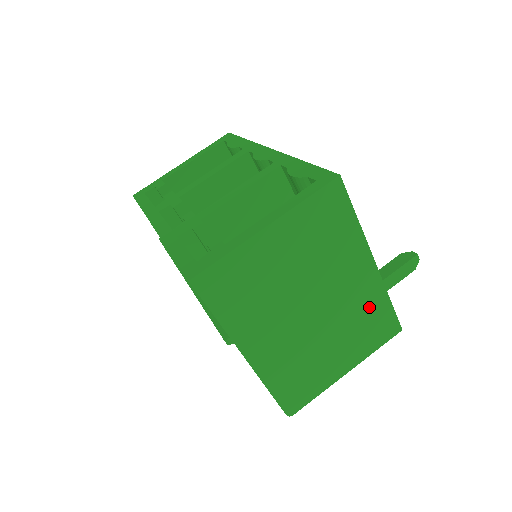
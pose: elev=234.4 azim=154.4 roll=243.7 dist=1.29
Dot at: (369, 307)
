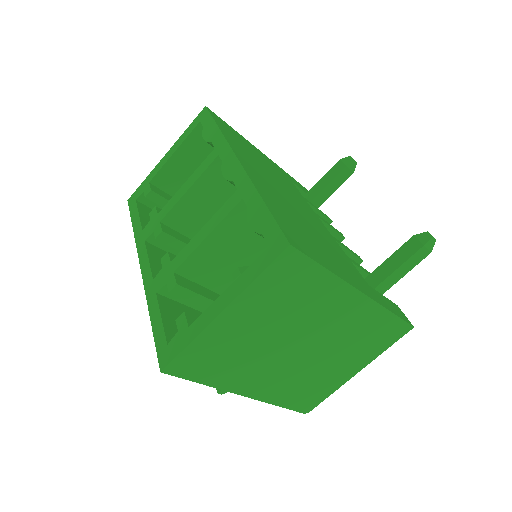
Dot at: (367, 325)
